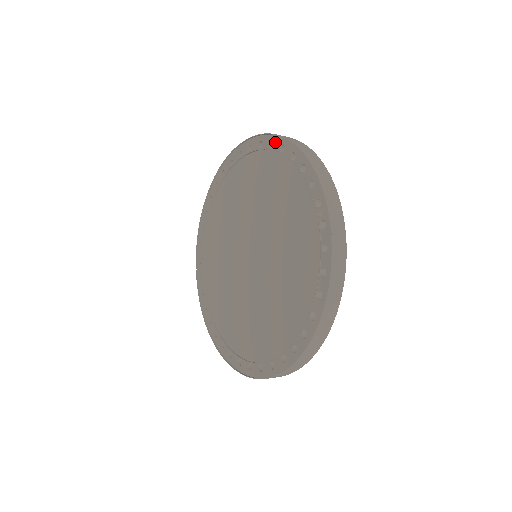
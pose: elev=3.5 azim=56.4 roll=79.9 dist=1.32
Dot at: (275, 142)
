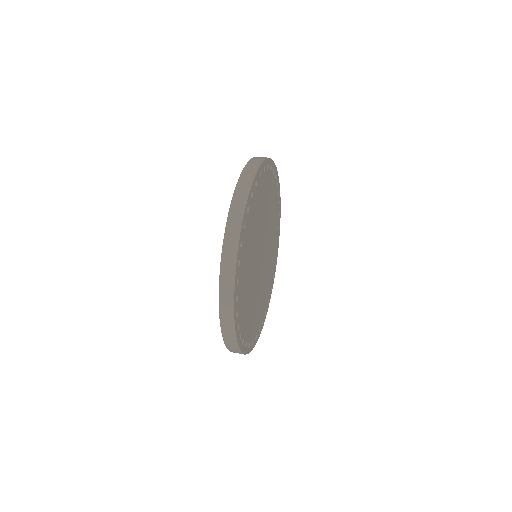
Dot at: occluded
